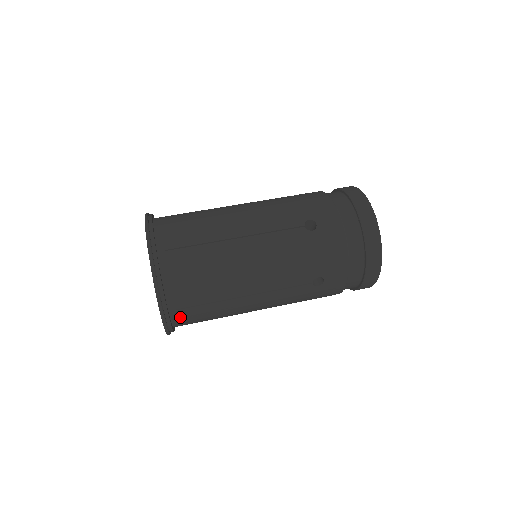
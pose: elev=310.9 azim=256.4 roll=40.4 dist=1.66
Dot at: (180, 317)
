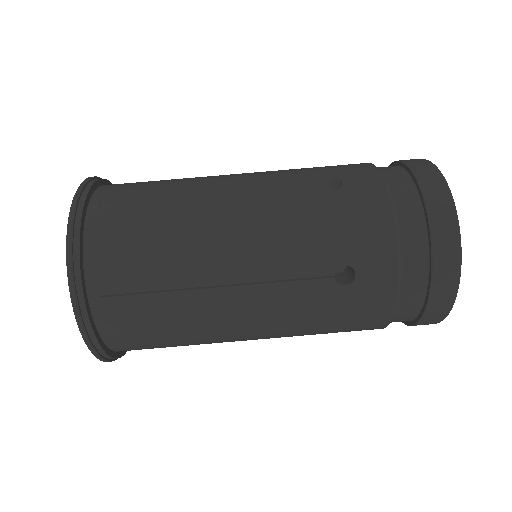
Dot at: occluded
